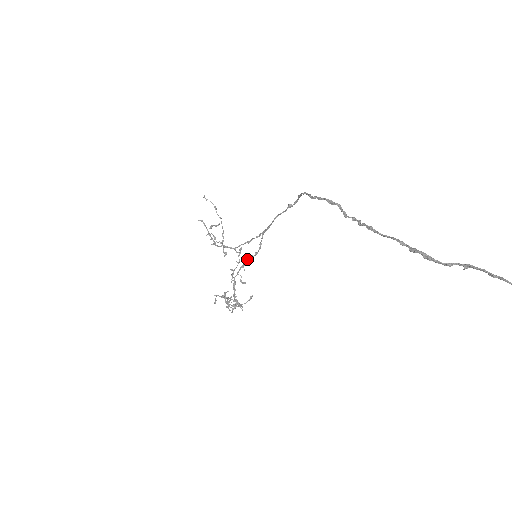
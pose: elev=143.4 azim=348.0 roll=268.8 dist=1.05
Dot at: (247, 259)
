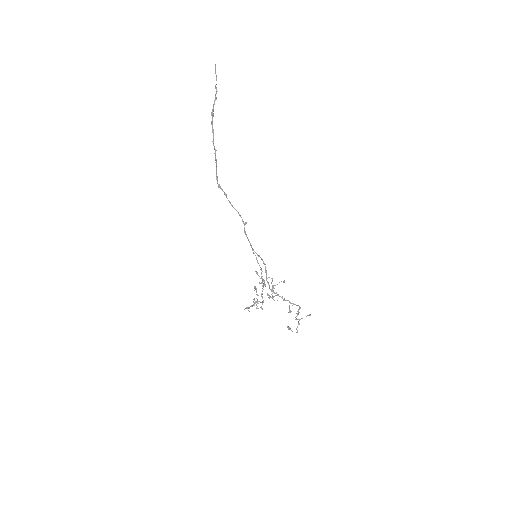
Dot at: occluded
